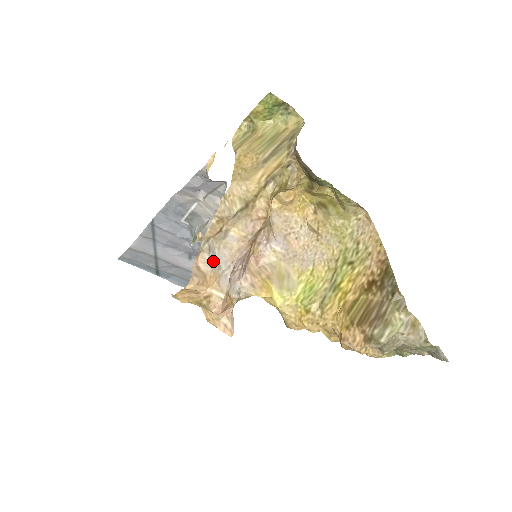
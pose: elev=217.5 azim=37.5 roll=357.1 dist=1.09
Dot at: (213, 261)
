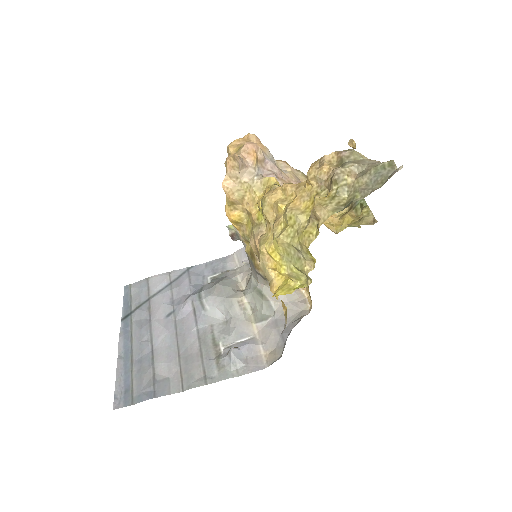
Dot at: (270, 153)
